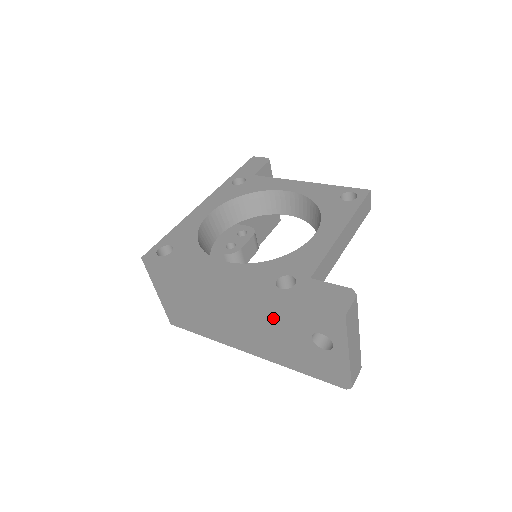
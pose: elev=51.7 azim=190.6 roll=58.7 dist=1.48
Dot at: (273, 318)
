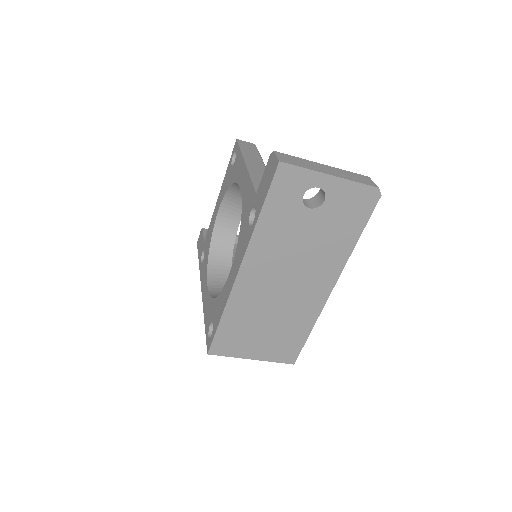
Dot at: (284, 241)
